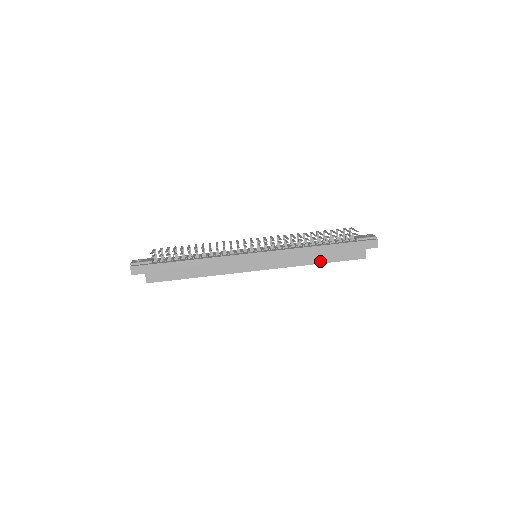
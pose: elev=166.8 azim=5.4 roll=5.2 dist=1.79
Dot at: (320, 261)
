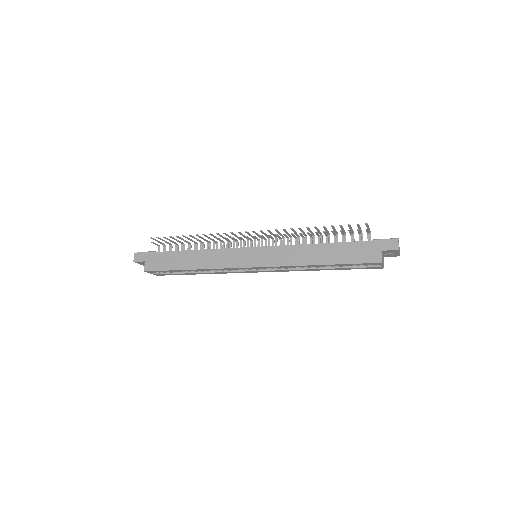
Dot at: (323, 262)
